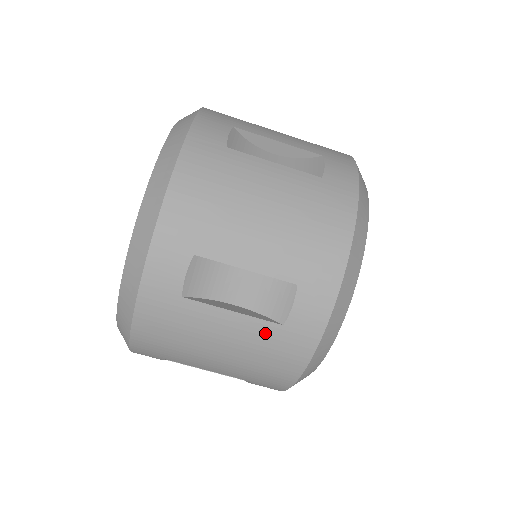
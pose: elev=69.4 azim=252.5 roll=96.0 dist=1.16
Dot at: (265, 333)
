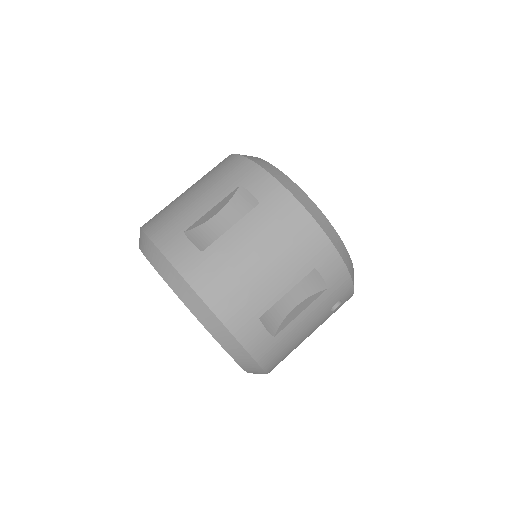
Dot at: (259, 217)
